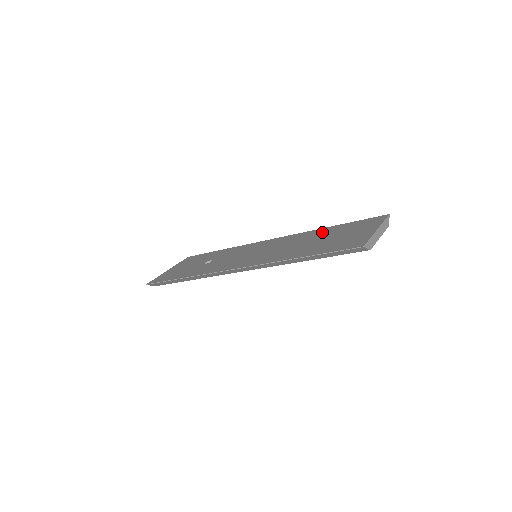
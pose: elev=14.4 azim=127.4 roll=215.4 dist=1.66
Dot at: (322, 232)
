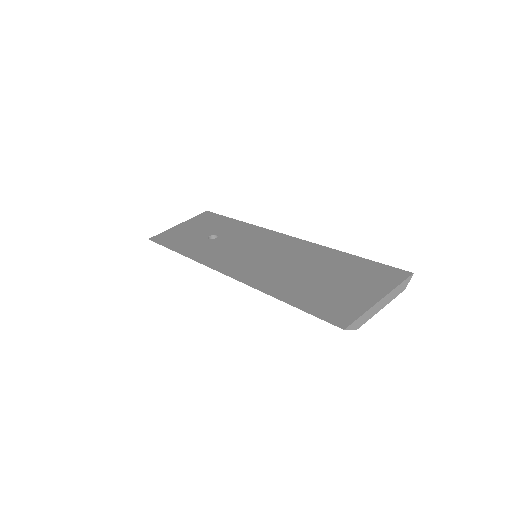
Dot at: (331, 260)
